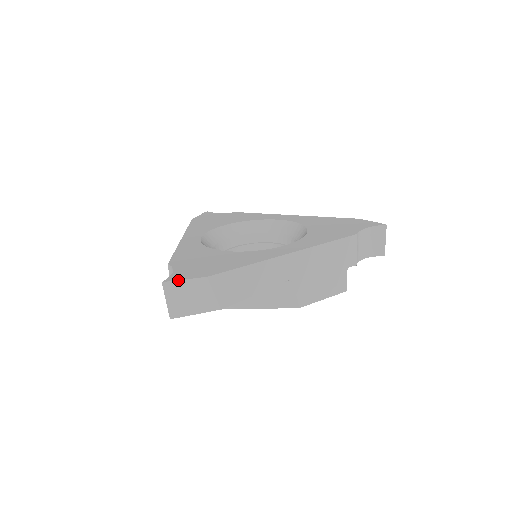
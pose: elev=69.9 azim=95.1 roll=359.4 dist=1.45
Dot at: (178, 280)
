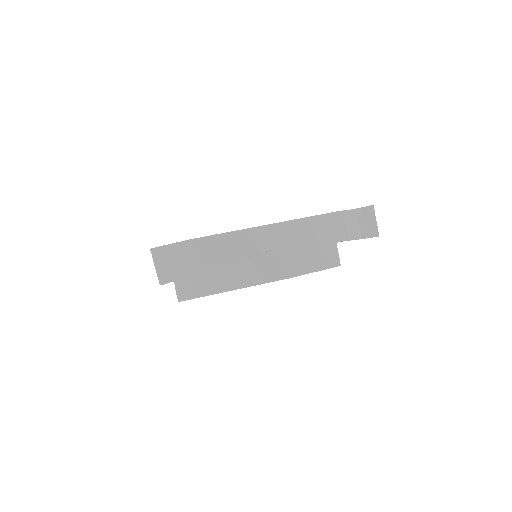
Dot at: (164, 245)
